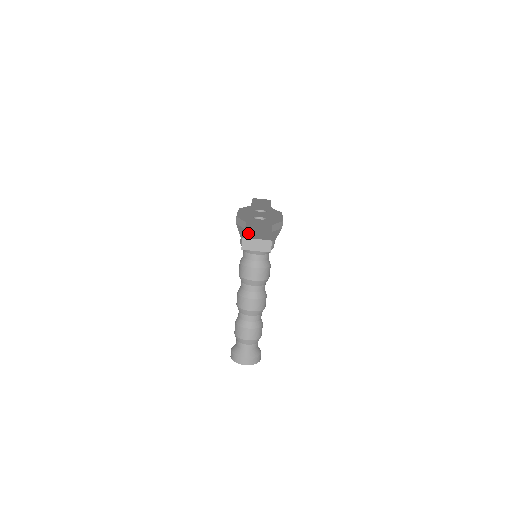
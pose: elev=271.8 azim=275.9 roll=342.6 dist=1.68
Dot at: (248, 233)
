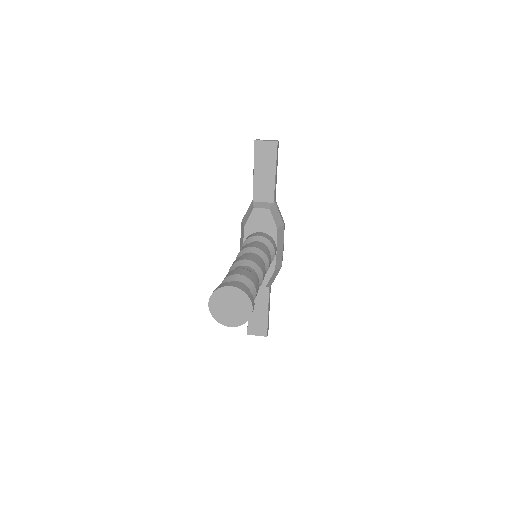
Dot at: occluded
